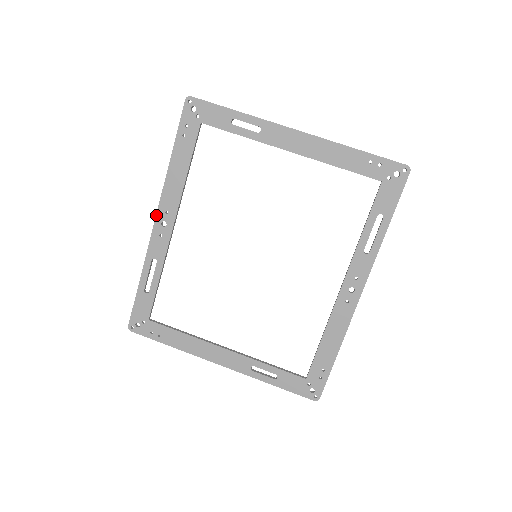
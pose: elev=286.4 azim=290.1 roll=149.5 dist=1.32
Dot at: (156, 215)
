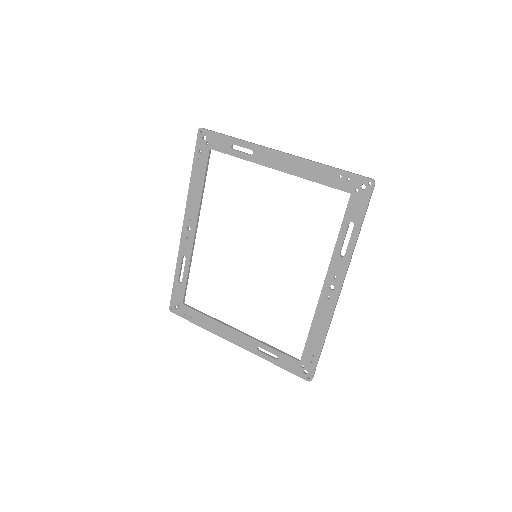
Dot at: (183, 222)
